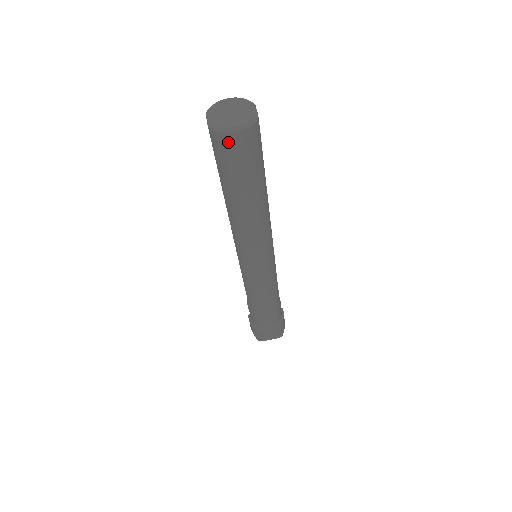
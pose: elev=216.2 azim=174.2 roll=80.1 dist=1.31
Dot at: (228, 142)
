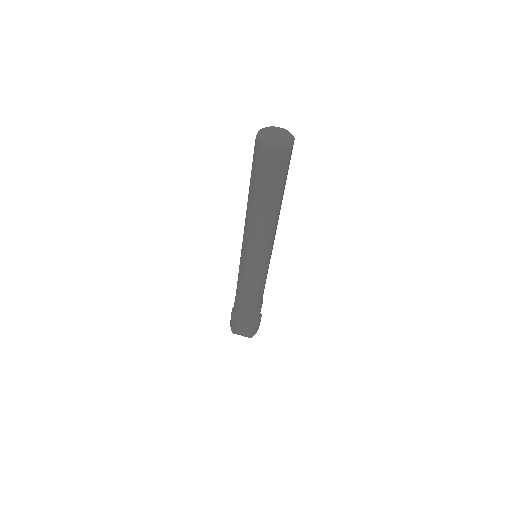
Dot at: (264, 154)
